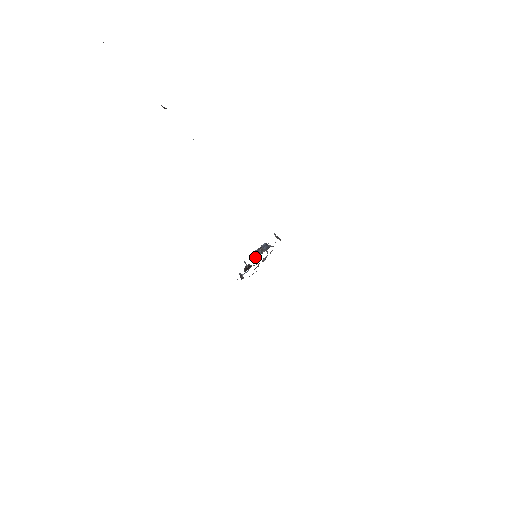
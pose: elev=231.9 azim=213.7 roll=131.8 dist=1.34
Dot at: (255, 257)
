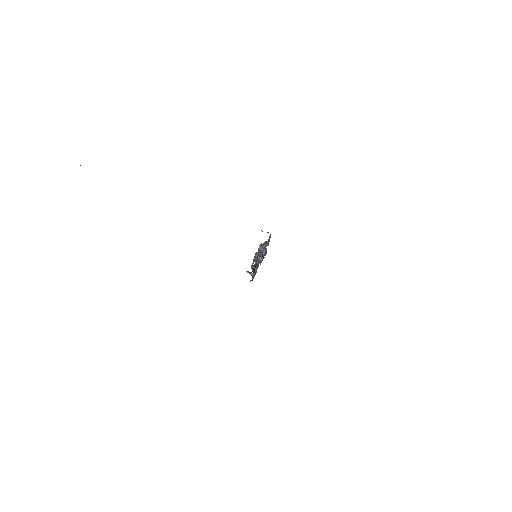
Dot at: (260, 263)
